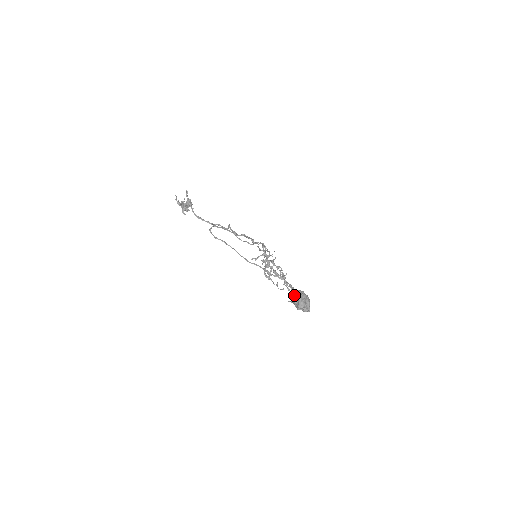
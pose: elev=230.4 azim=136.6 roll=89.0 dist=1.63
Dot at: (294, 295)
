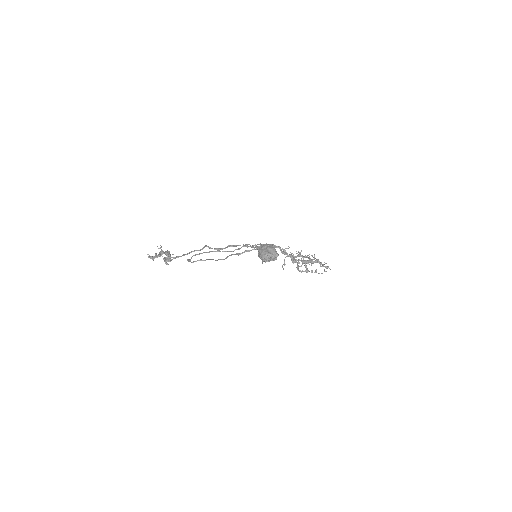
Dot at: (258, 253)
